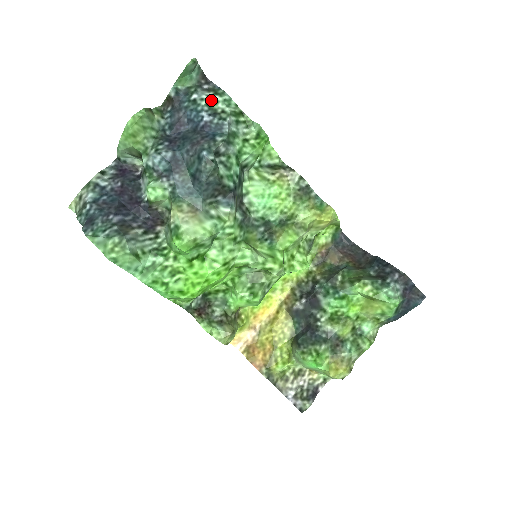
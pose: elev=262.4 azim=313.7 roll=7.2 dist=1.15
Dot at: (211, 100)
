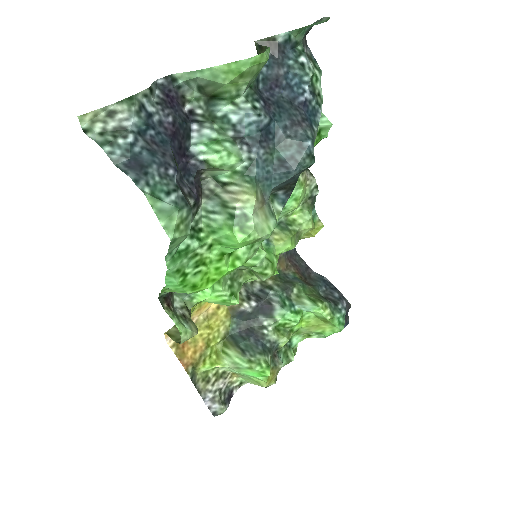
Dot at: (314, 74)
